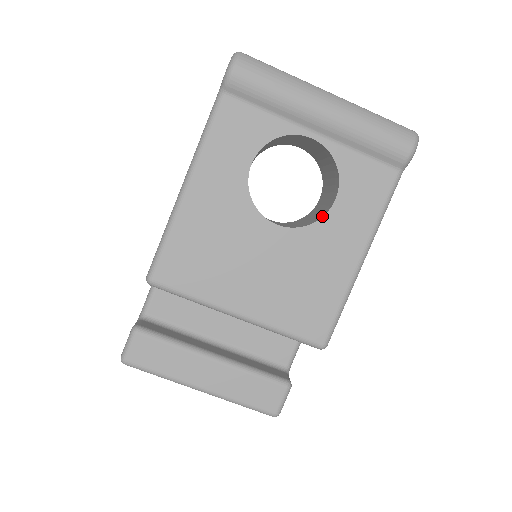
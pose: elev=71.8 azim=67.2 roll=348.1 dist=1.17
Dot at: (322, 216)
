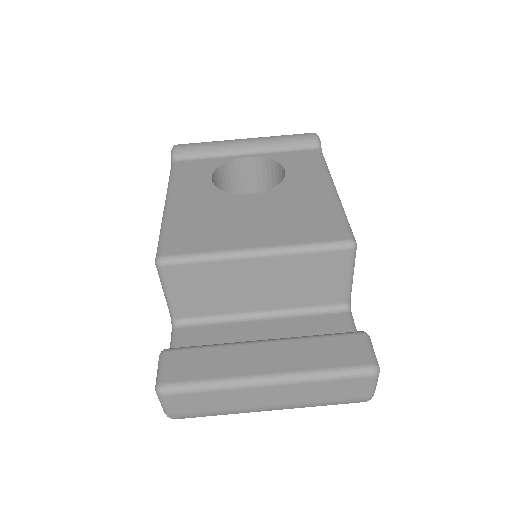
Dot at: (282, 181)
